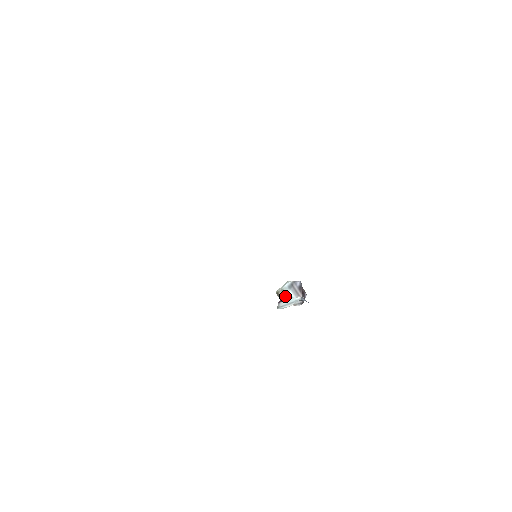
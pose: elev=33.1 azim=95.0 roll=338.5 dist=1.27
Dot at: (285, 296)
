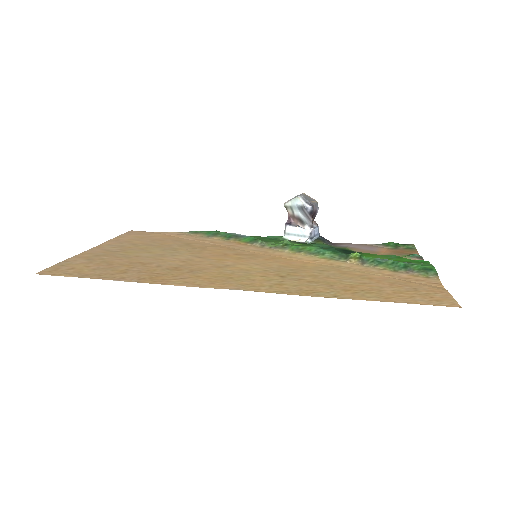
Dot at: (294, 216)
